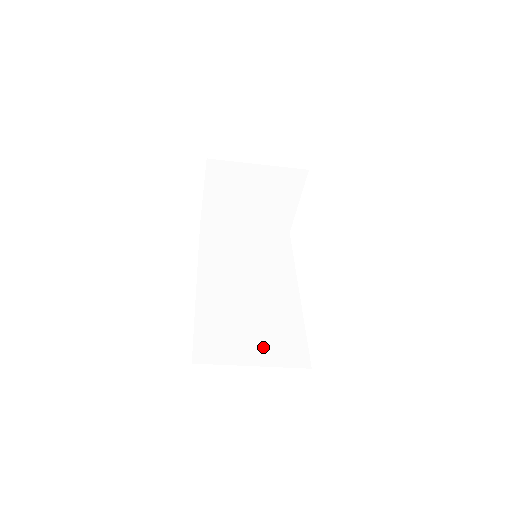
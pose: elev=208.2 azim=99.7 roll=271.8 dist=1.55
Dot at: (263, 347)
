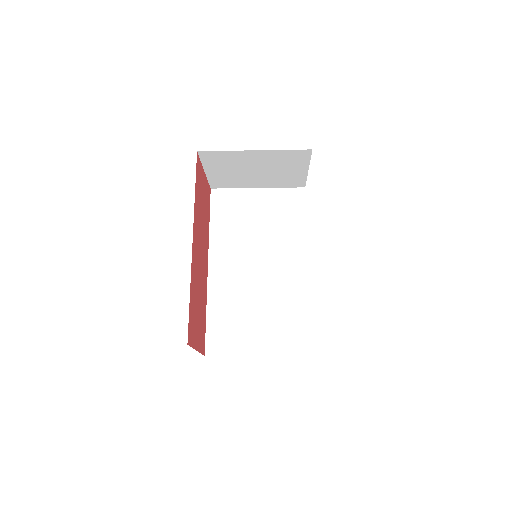
Dot at: (267, 336)
